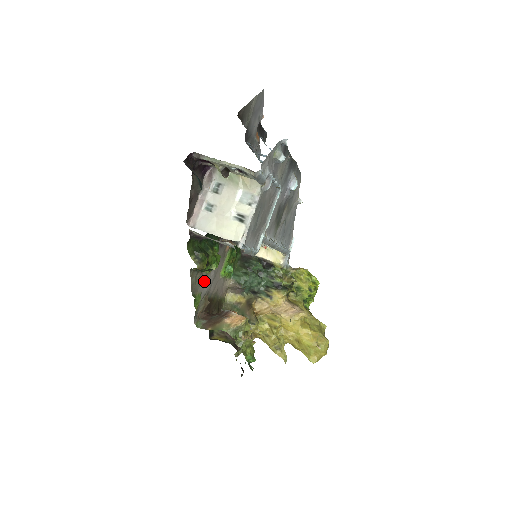
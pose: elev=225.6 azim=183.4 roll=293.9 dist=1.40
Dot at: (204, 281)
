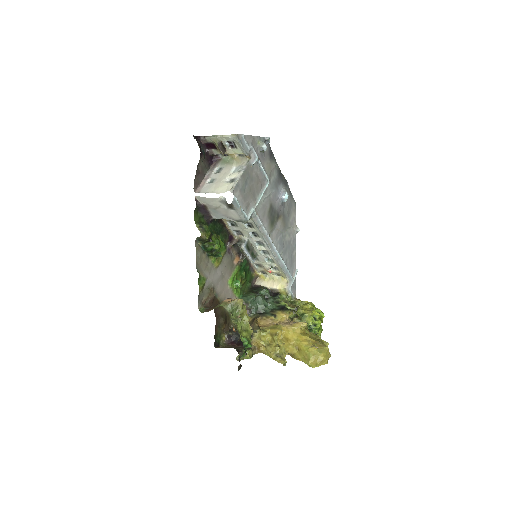
Dot at: (210, 269)
